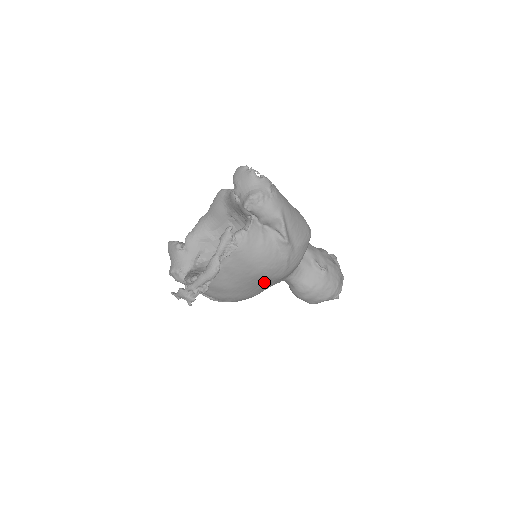
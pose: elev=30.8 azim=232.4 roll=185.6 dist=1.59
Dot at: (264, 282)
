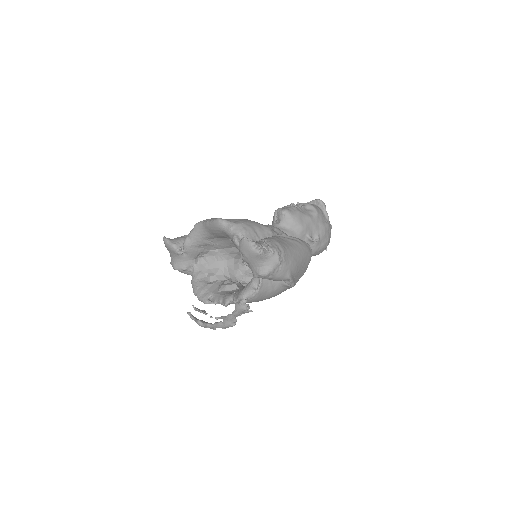
Dot at: occluded
